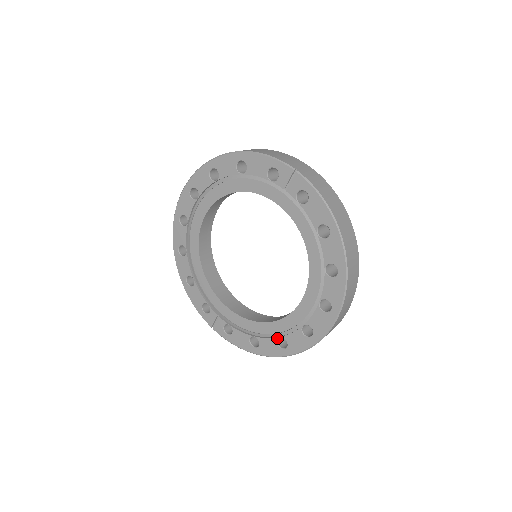
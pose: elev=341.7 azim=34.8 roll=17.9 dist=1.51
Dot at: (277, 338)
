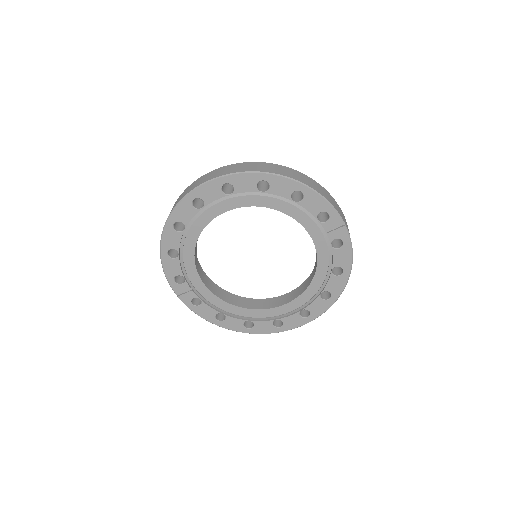
Dot at: occluded
